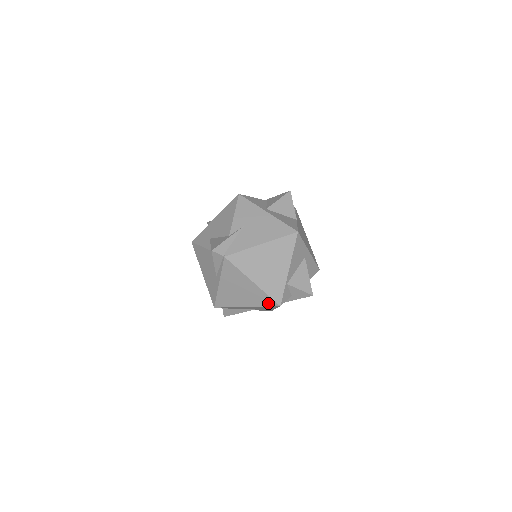
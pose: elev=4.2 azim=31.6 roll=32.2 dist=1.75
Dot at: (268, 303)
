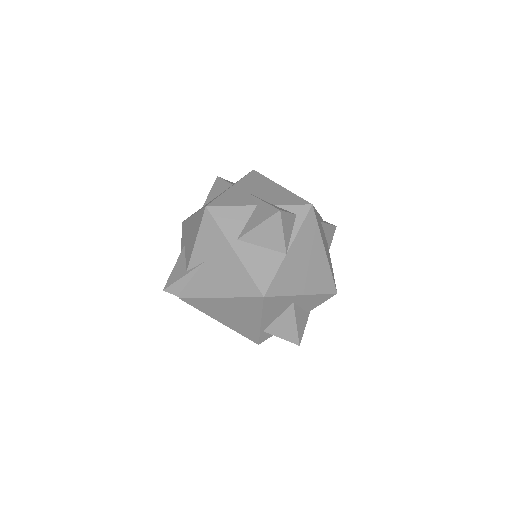
Dot at: occluded
